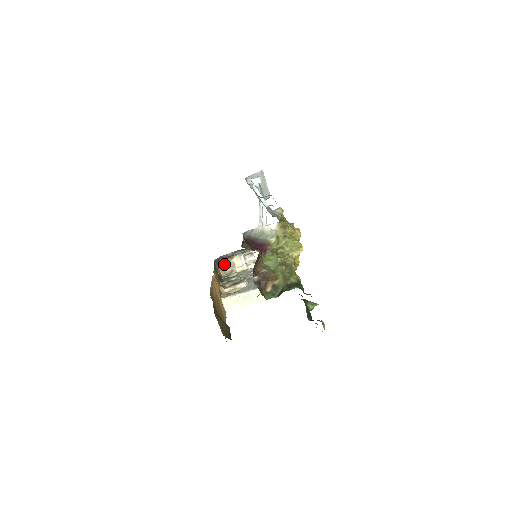
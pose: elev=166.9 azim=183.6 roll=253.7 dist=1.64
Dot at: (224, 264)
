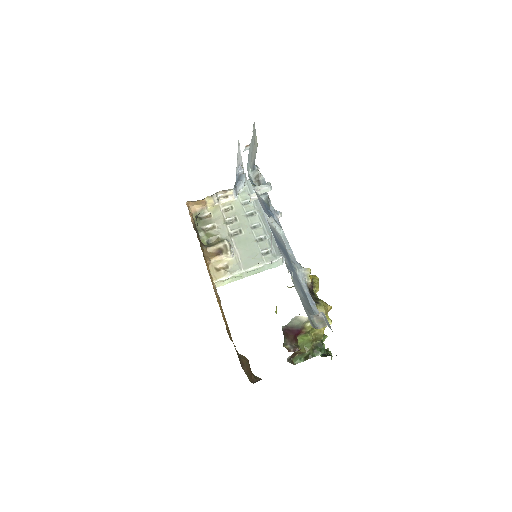
Dot at: (193, 202)
